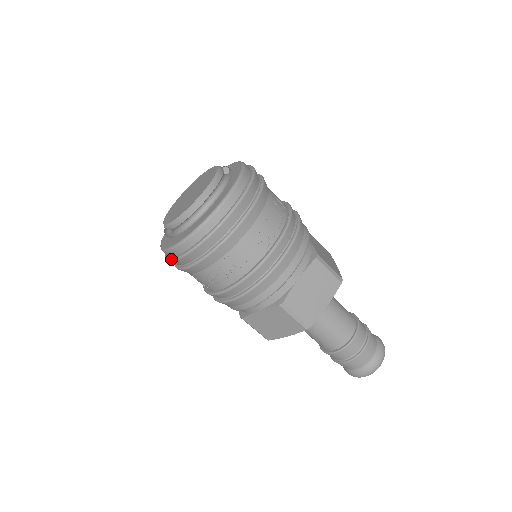
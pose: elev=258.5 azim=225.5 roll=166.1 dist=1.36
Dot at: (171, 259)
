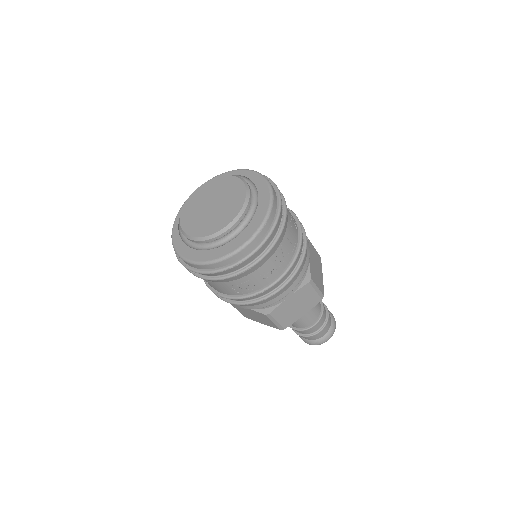
Dot at: (231, 266)
